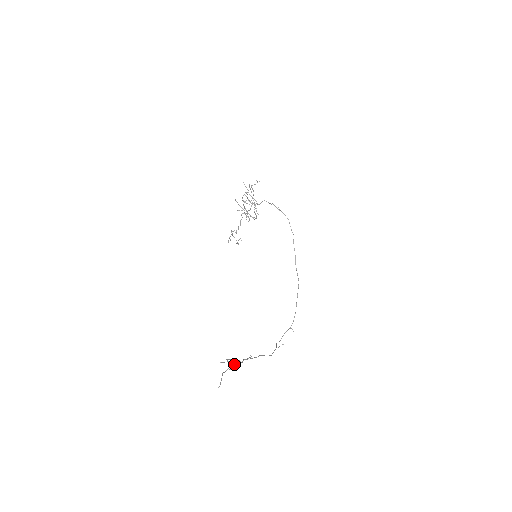
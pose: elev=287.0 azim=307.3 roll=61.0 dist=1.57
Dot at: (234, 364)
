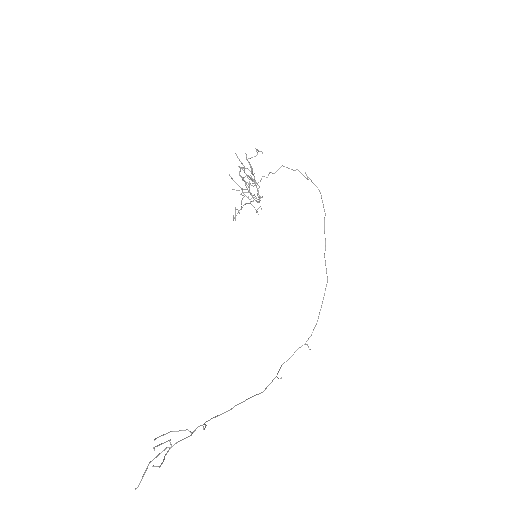
Dot at: (172, 446)
